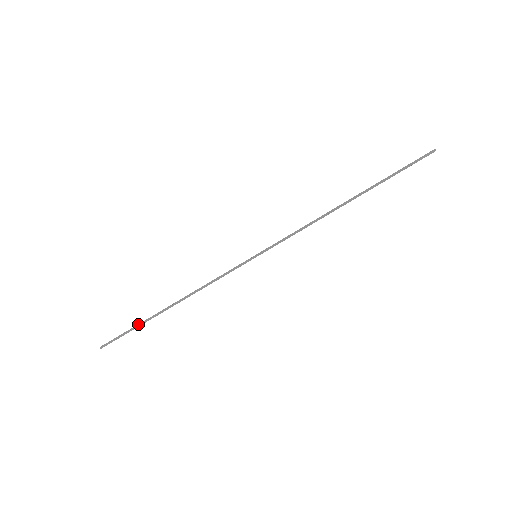
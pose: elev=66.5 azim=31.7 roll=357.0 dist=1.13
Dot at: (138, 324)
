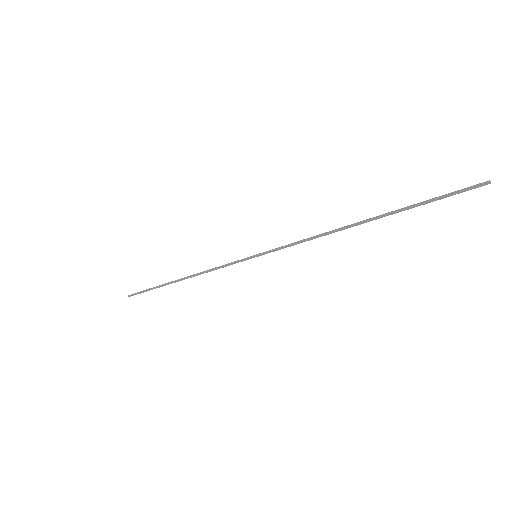
Dot at: (156, 286)
